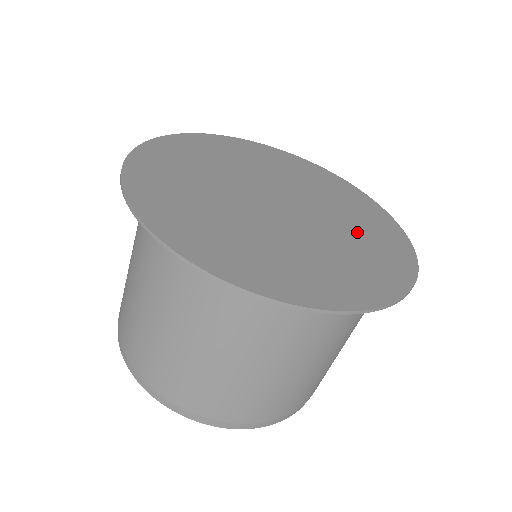
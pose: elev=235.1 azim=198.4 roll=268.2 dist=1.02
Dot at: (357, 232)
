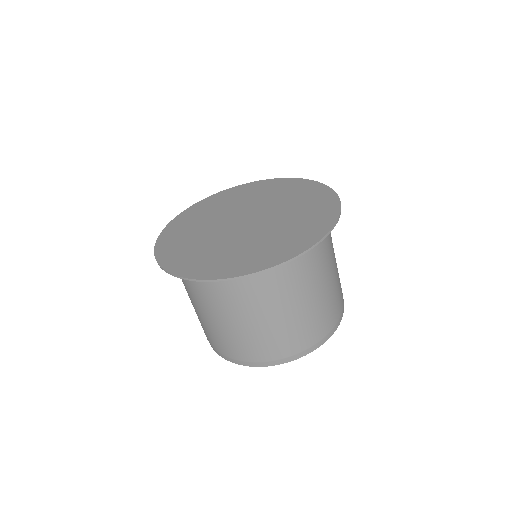
Dot at: (298, 211)
